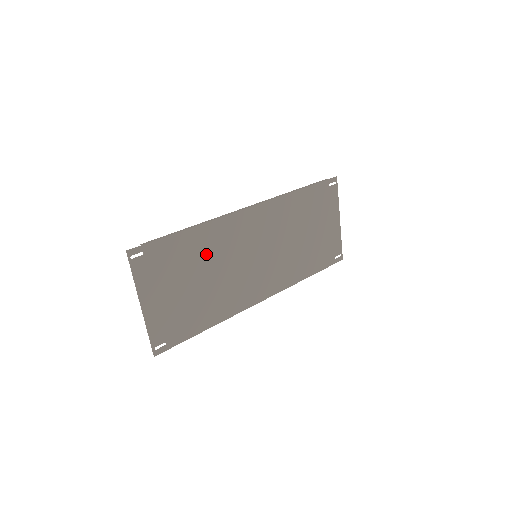
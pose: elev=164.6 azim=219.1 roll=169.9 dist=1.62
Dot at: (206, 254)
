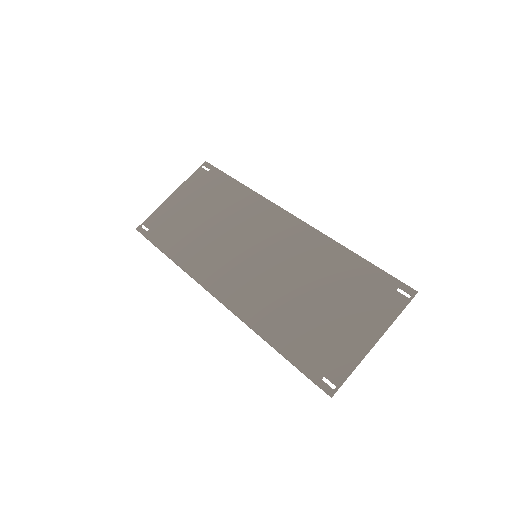
Dot at: (232, 210)
